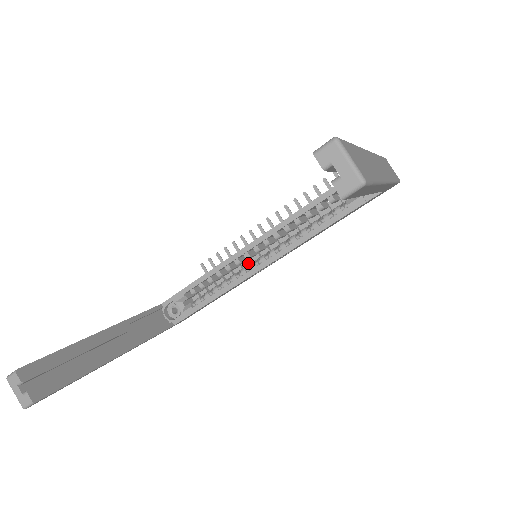
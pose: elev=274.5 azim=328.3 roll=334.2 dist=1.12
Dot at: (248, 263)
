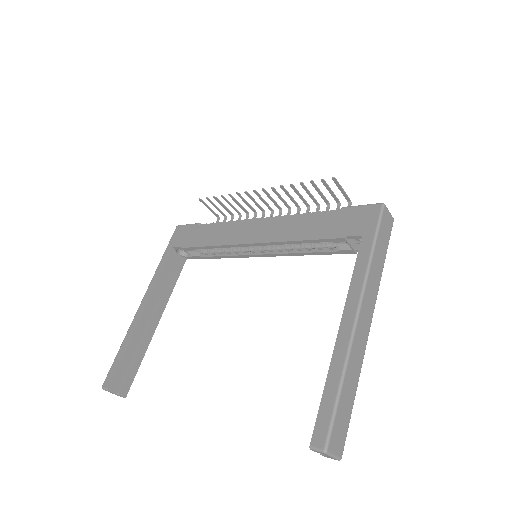
Dot at: occluded
